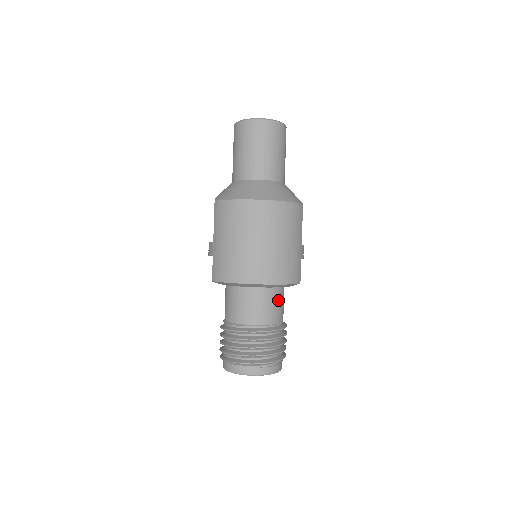
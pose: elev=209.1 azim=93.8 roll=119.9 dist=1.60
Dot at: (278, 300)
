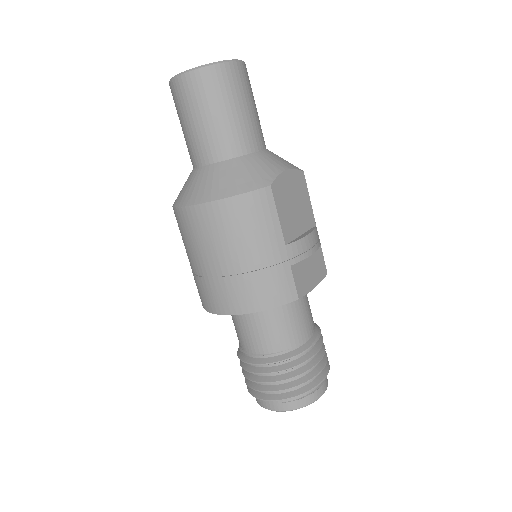
Dot at: (280, 320)
